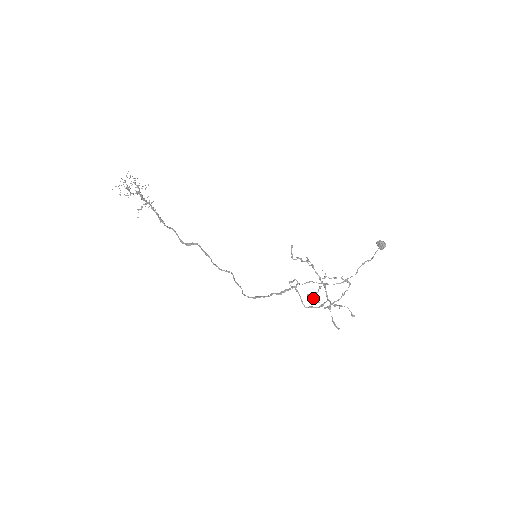
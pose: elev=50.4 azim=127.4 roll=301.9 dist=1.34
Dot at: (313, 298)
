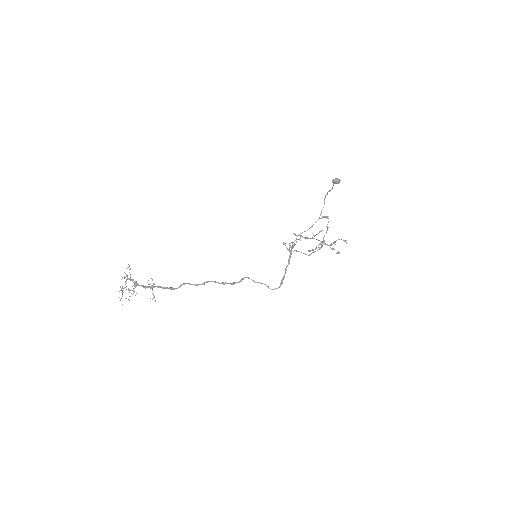
Dot at: (312, 249)
